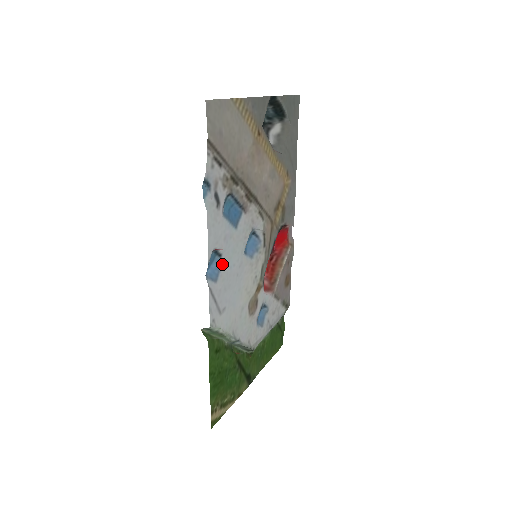
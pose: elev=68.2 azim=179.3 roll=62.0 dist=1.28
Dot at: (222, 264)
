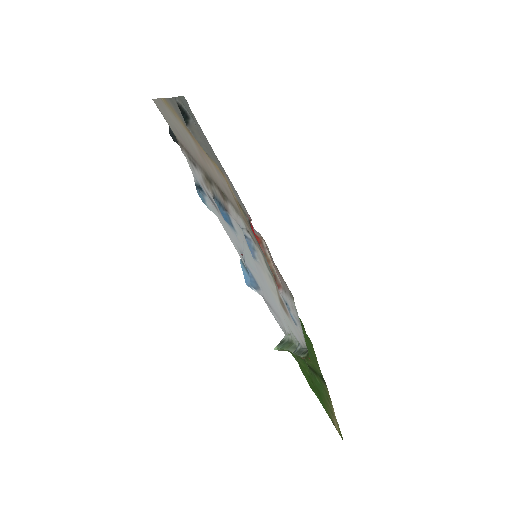
Dot at: (250, 270)
